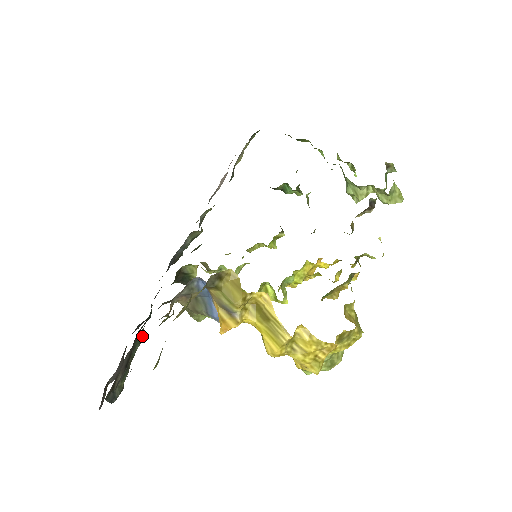
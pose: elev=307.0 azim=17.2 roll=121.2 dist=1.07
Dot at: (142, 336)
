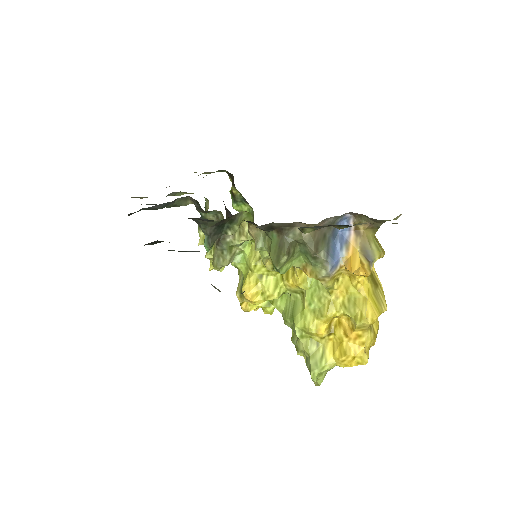
Dot at: occluded
